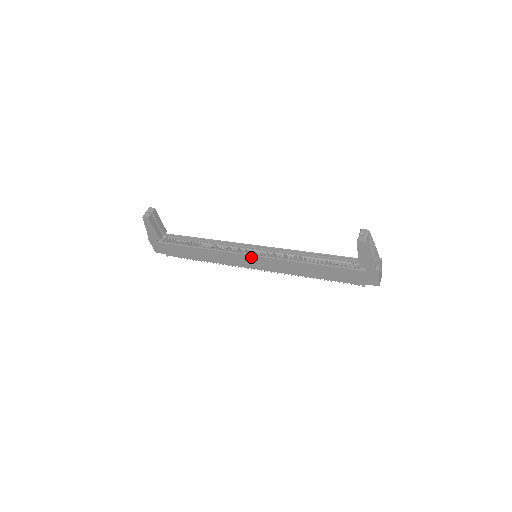
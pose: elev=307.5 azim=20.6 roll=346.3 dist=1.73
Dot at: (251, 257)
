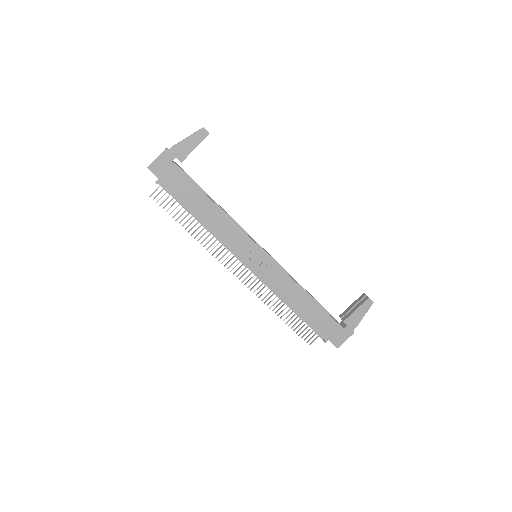
Dot at: (261, 252)
